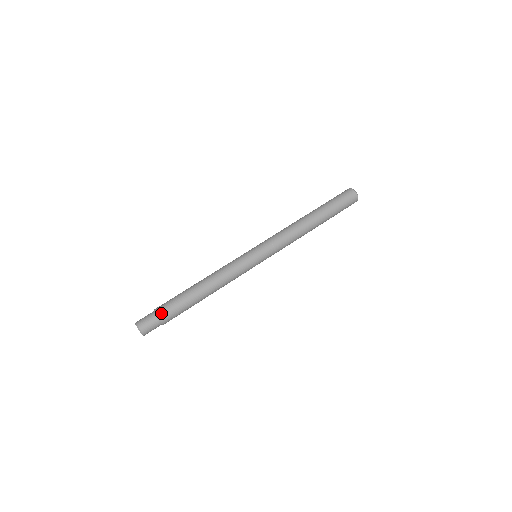
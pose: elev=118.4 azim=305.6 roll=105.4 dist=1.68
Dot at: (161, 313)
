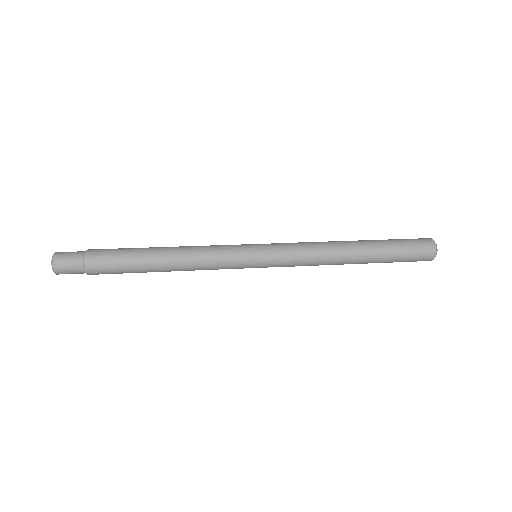
Dot at: (92, 250)
